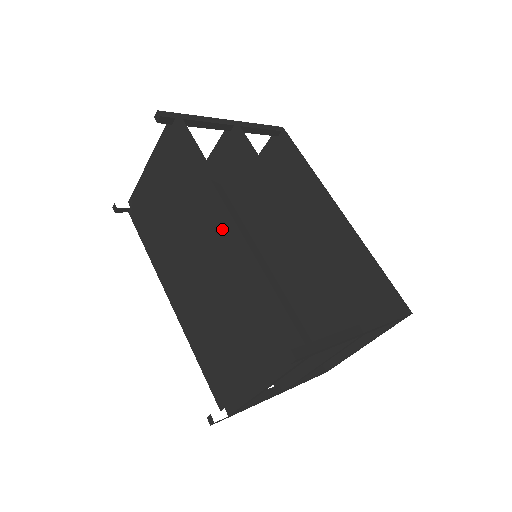
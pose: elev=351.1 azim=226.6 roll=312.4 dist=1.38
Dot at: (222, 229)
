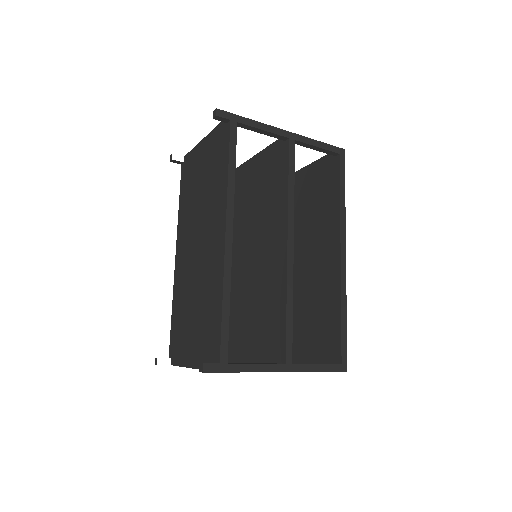
Dot at: (217, 237)
